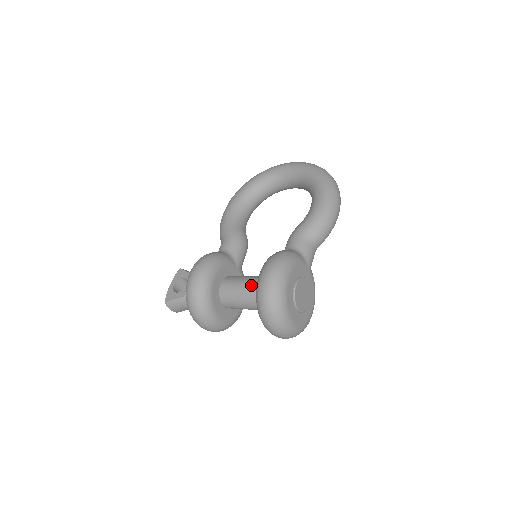
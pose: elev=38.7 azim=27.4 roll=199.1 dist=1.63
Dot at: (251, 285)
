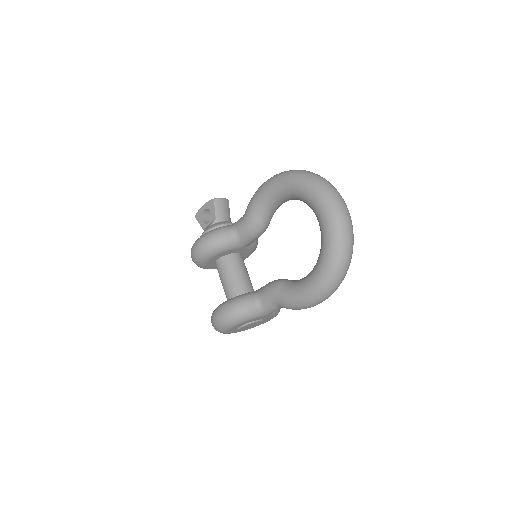
Dot at: (226, 289)
